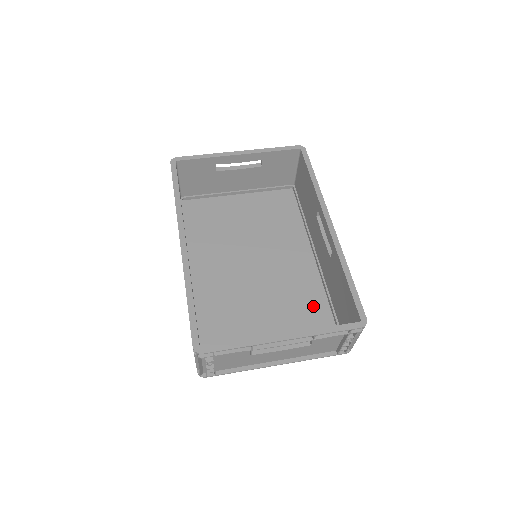
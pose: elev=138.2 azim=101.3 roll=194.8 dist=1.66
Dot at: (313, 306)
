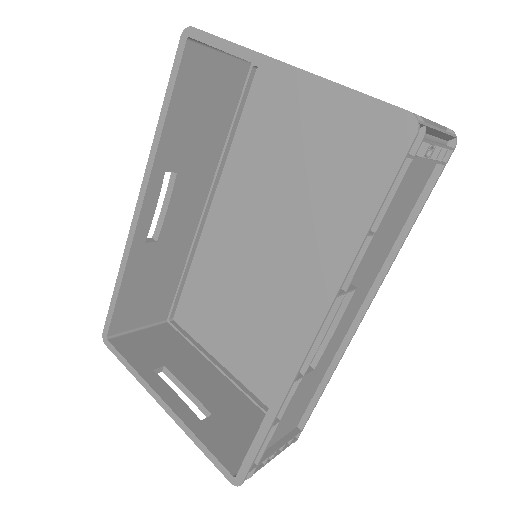
Dot at: occluded
